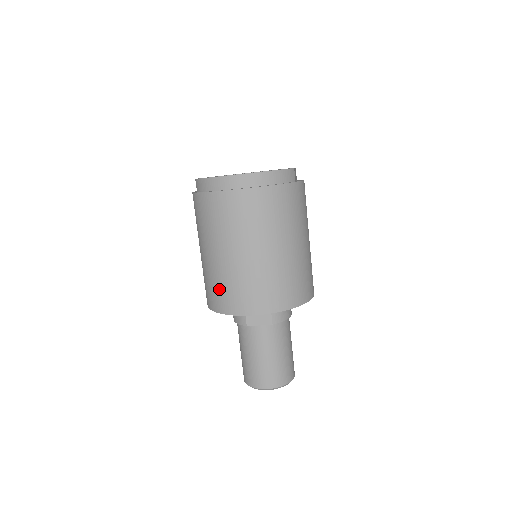
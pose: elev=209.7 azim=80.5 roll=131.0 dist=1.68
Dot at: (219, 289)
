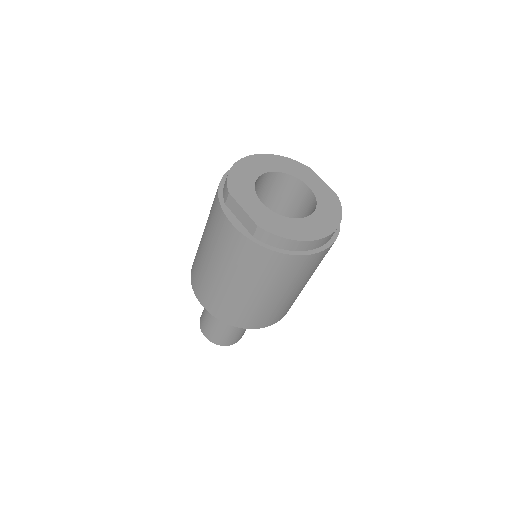
Dot at: (254, 316)
